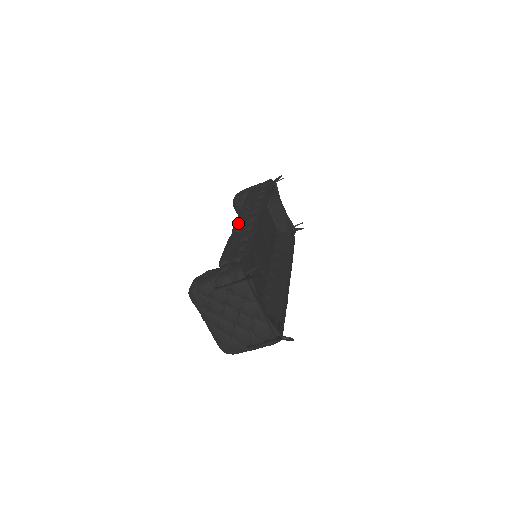
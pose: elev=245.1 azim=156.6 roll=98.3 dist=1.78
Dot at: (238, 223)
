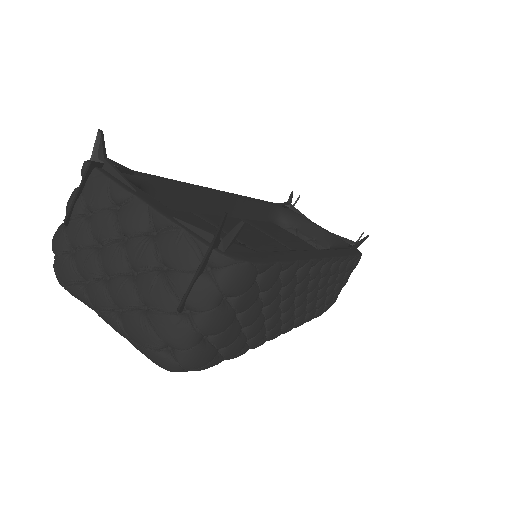
Dot at: occluded
